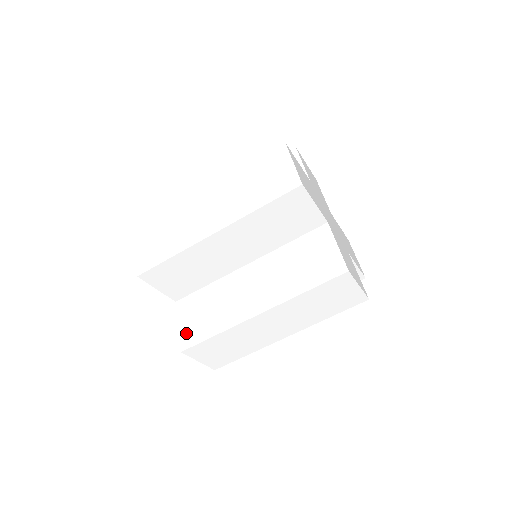
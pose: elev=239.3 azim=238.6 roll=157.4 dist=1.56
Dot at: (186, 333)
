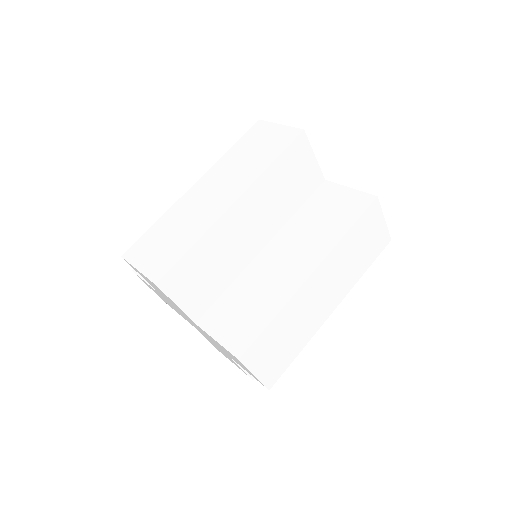
Dot at: (232, 340)
